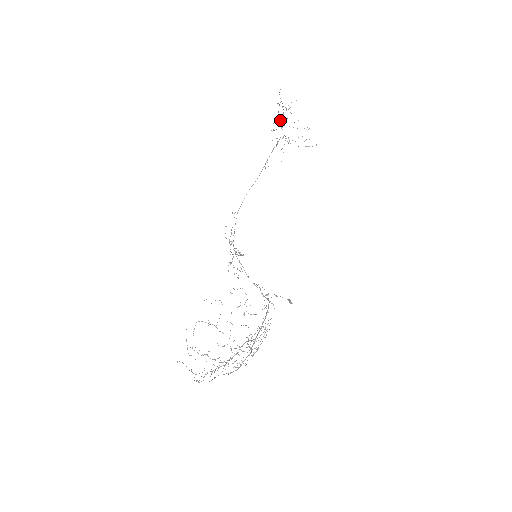
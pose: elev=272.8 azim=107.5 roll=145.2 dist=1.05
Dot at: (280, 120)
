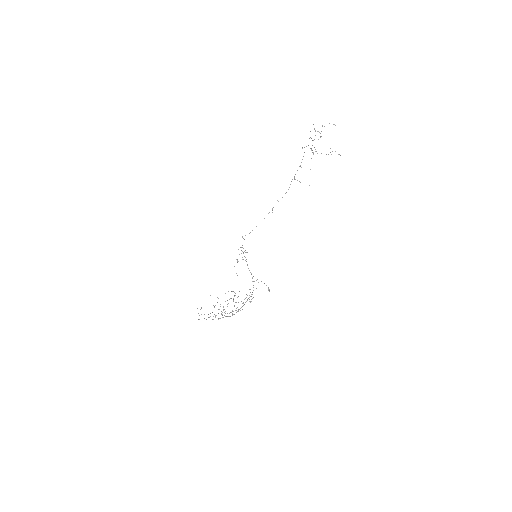
Dot at: occluded
